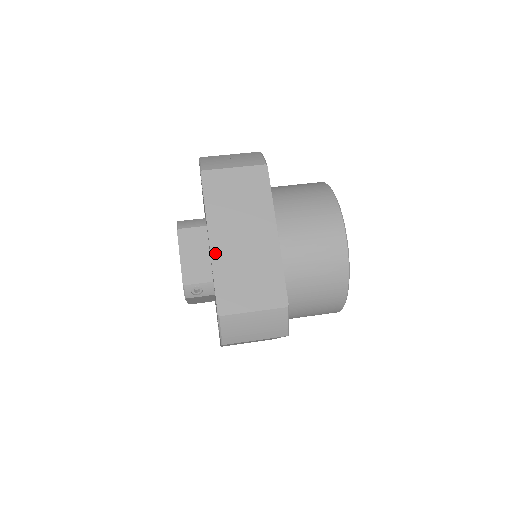
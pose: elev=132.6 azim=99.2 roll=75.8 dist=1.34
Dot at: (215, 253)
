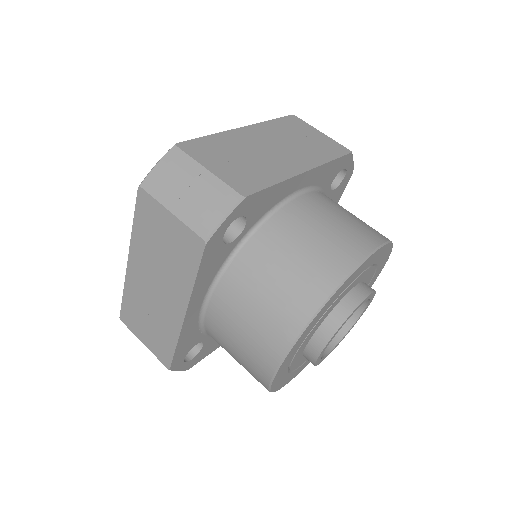
Dot at: (236, 132)
